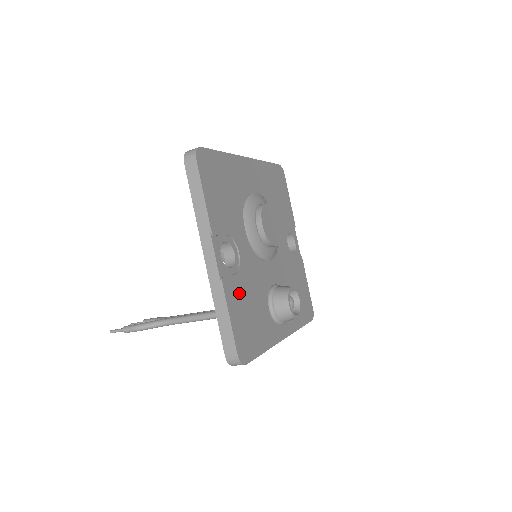
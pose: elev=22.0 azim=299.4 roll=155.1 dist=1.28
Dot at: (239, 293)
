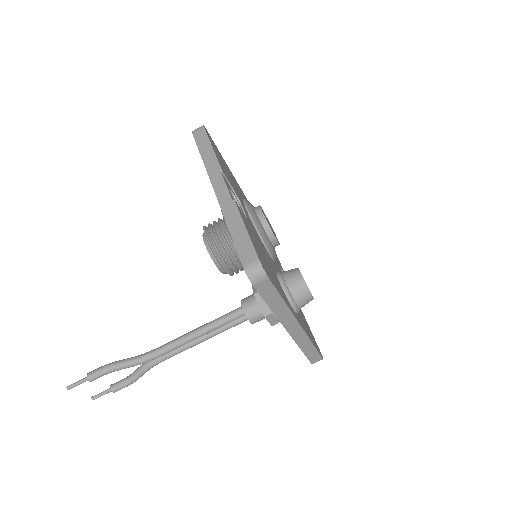
Dot at: (250, 229)
